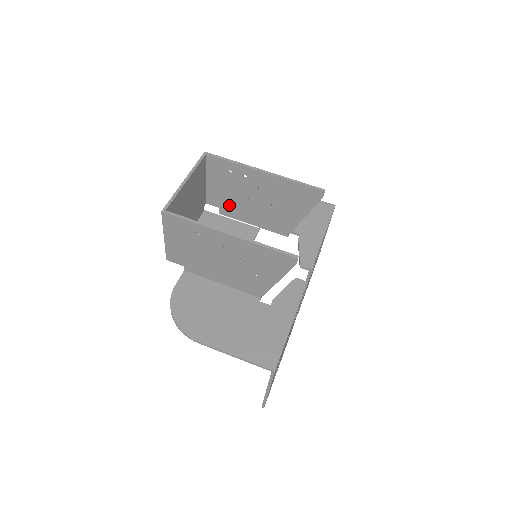
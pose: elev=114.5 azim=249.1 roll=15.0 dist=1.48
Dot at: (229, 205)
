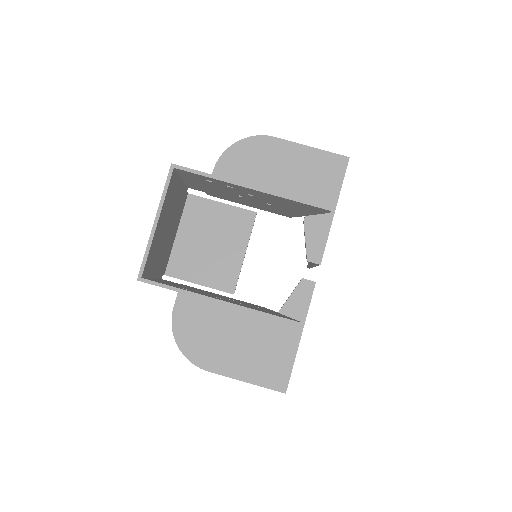
Dot at: (216, 193)
